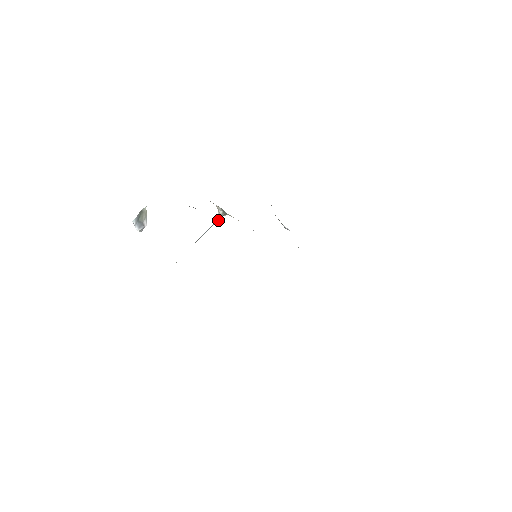
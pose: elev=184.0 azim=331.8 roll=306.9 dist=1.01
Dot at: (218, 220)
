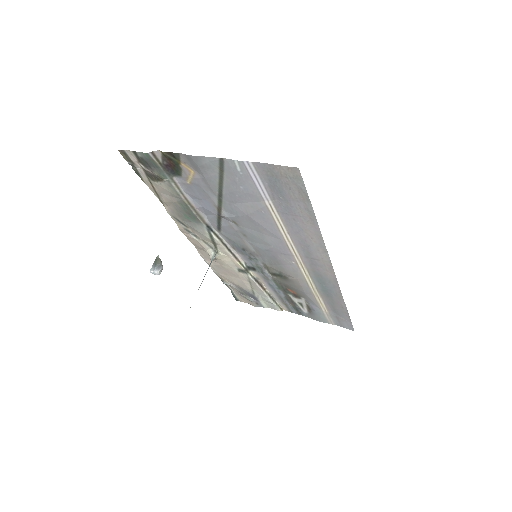
Dot at: occluded
